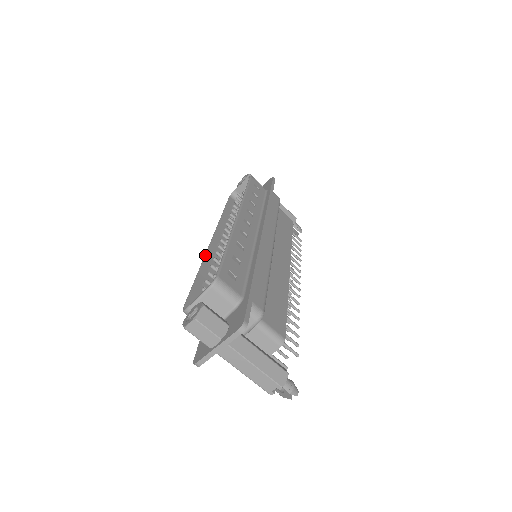
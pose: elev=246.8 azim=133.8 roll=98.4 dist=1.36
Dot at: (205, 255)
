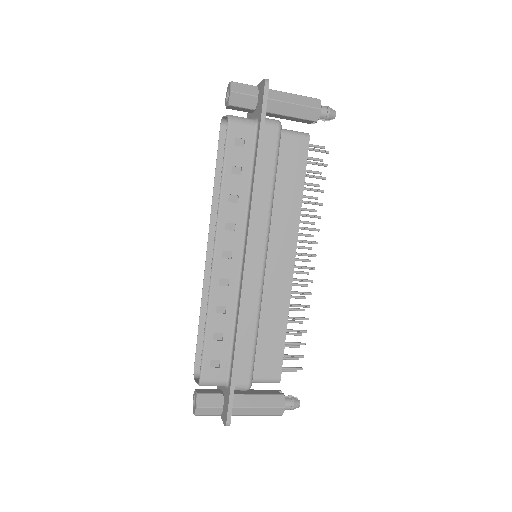
Dot at: (203, 284)
